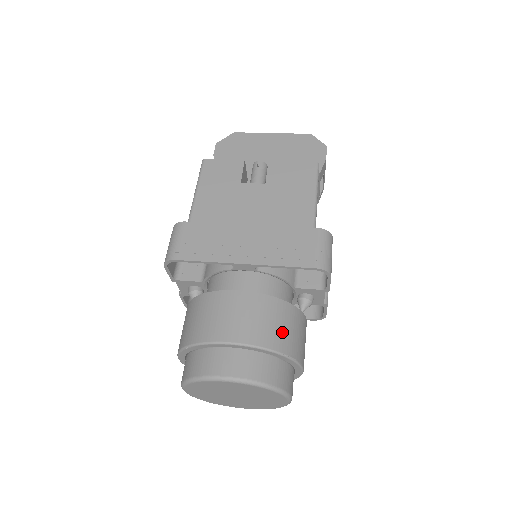
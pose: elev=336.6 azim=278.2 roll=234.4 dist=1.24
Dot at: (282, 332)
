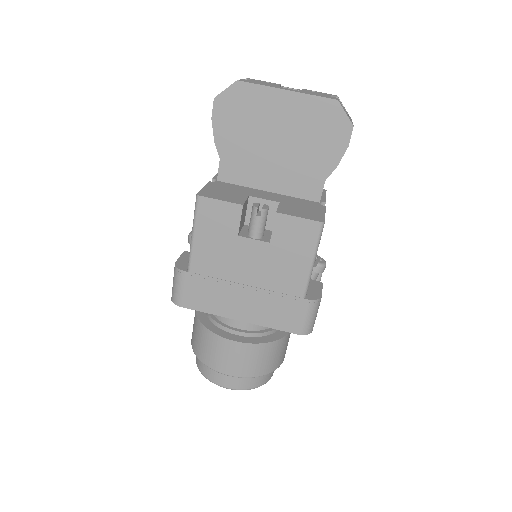
Dot at: (267, 363)
